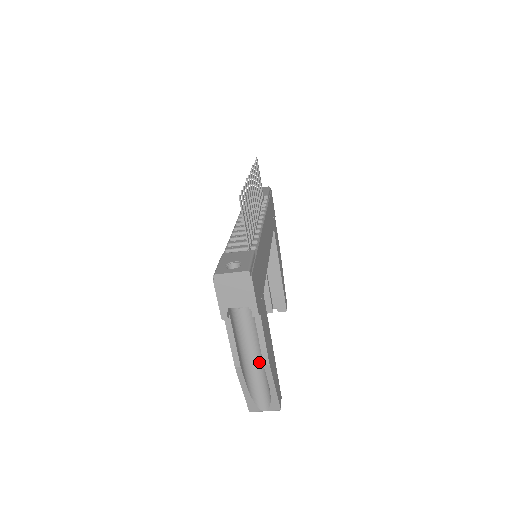
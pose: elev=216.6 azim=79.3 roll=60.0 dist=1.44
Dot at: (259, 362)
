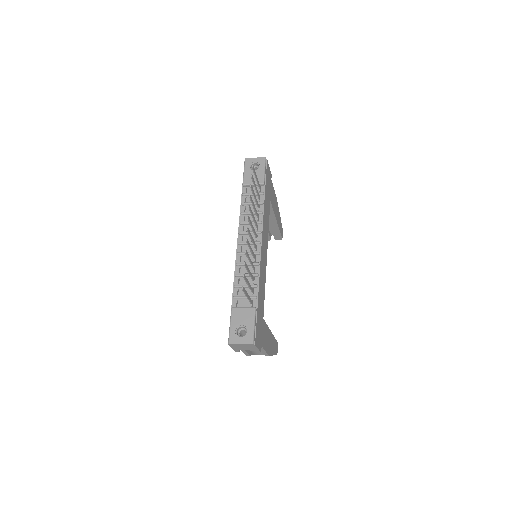
Dot at: occluded
